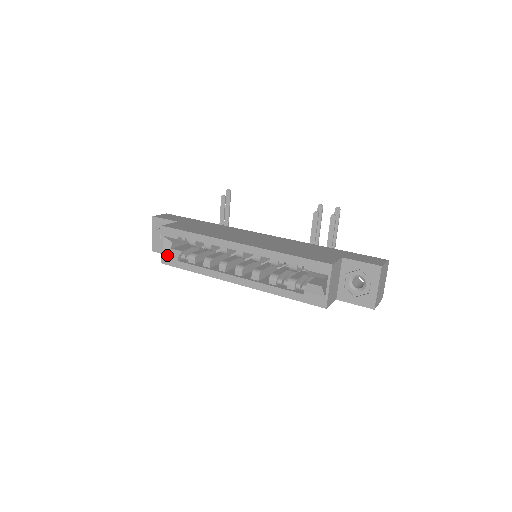
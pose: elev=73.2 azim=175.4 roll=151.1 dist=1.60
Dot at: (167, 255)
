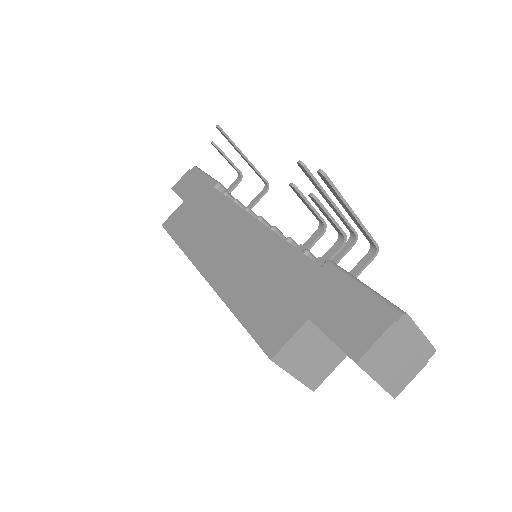
Dot at: occluded
